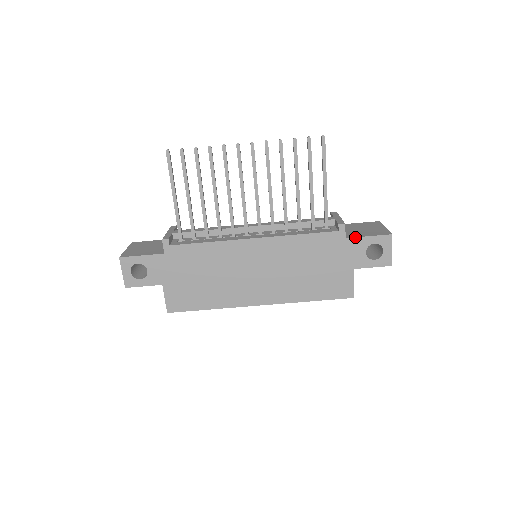
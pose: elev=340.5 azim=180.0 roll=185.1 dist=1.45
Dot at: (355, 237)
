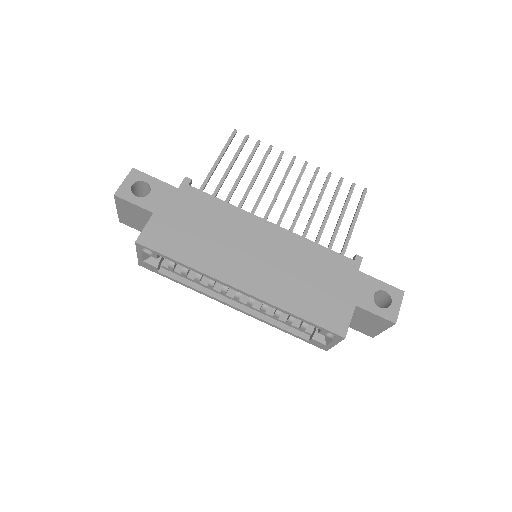
Dot at: occluded
